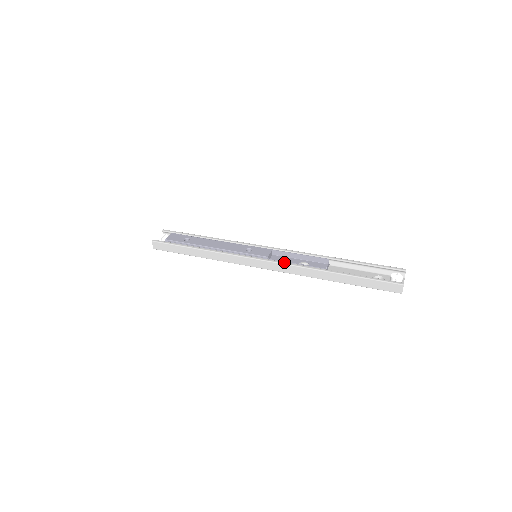
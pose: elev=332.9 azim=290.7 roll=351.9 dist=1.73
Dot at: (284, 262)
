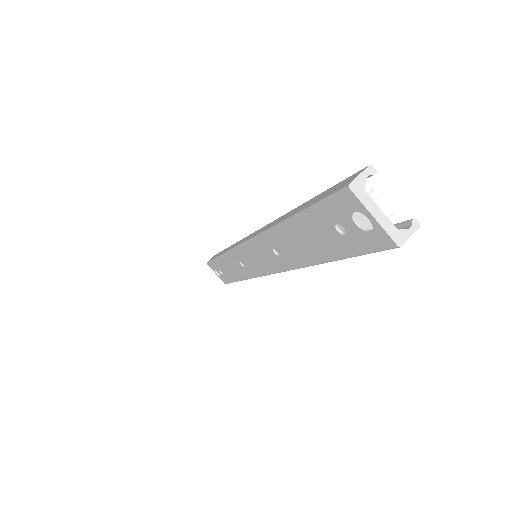
Dot at: occluded
